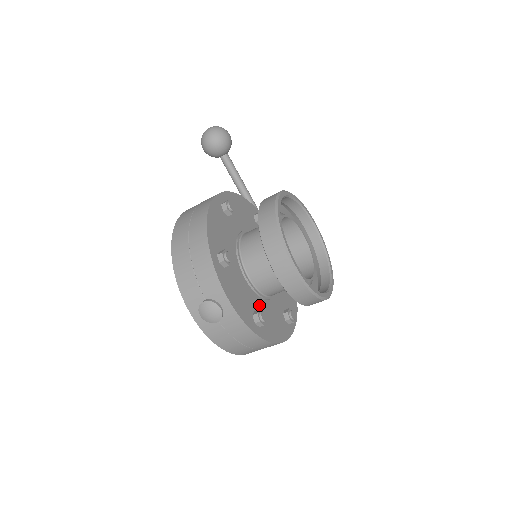
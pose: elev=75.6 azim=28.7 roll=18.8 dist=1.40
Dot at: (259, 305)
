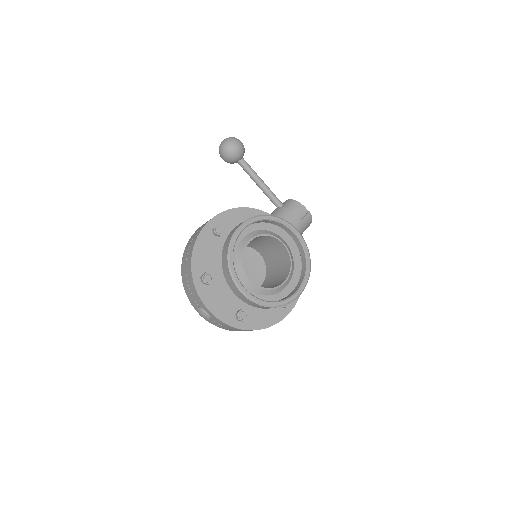
Dot at: (246, 303)
